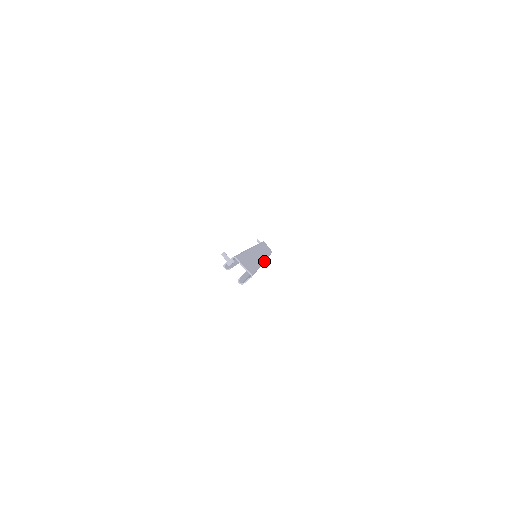
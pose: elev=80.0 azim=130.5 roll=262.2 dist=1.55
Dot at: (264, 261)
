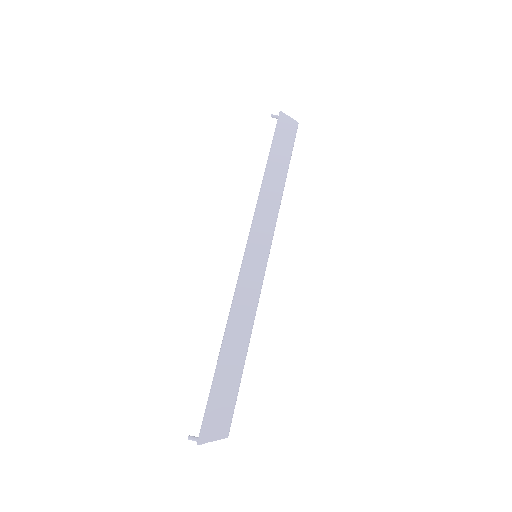
Dot at: (265, 268)
